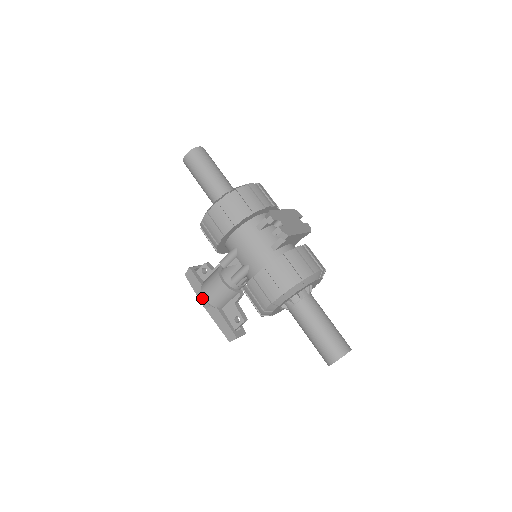
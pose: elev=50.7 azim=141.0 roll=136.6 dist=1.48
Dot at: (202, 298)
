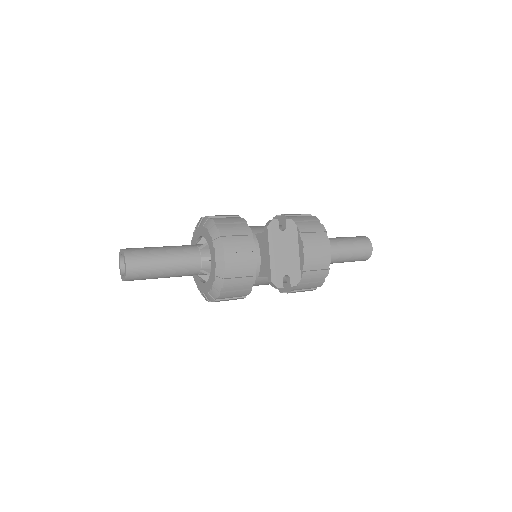
Dot at: occluded
